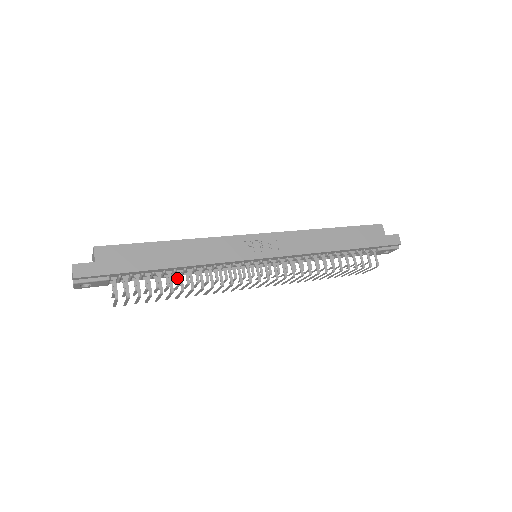
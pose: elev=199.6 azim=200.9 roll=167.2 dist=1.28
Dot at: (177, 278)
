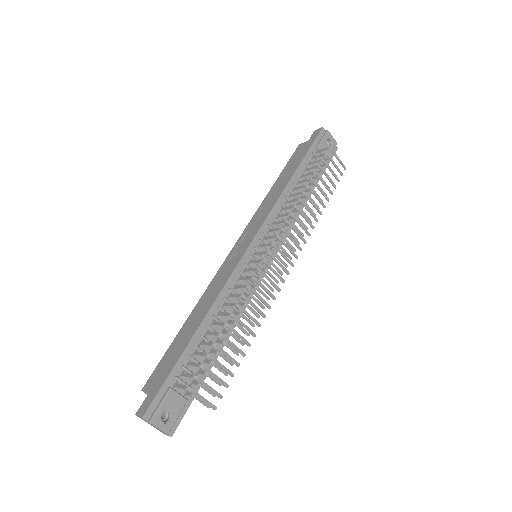
Dot at: (224, 332)
